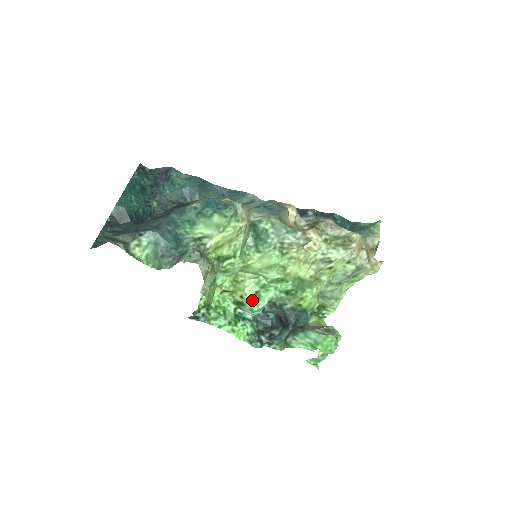
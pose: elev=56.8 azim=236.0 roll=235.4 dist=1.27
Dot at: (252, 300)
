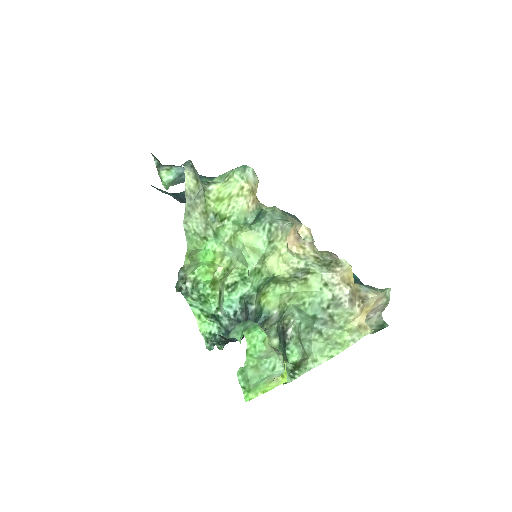
Dot at: (228, 288)
